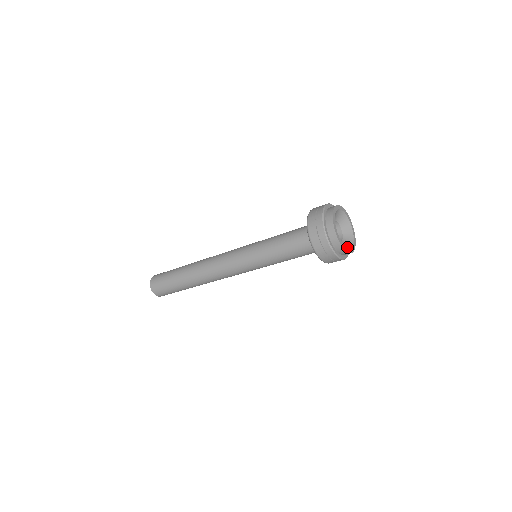
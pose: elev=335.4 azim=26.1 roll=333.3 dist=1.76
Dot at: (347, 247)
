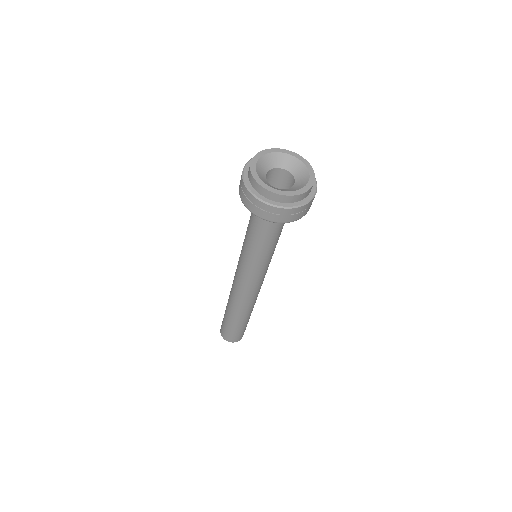
Dot at: (282, 190)
